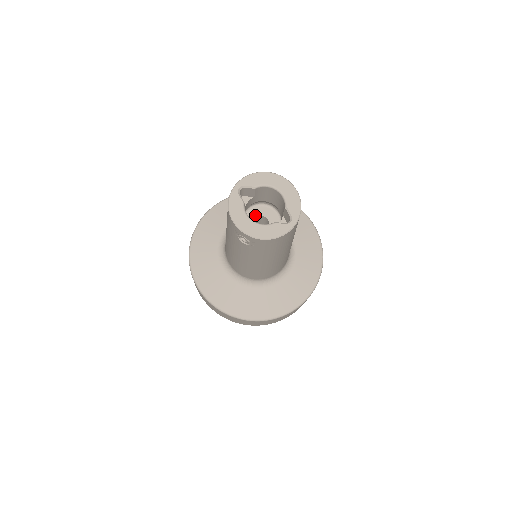
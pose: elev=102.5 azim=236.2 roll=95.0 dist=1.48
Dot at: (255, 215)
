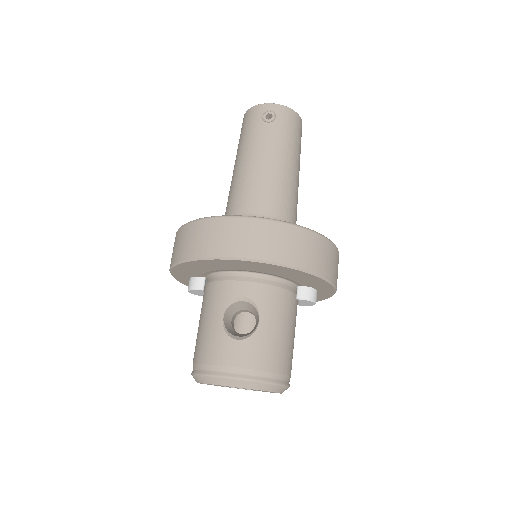
Dot at: occluded
